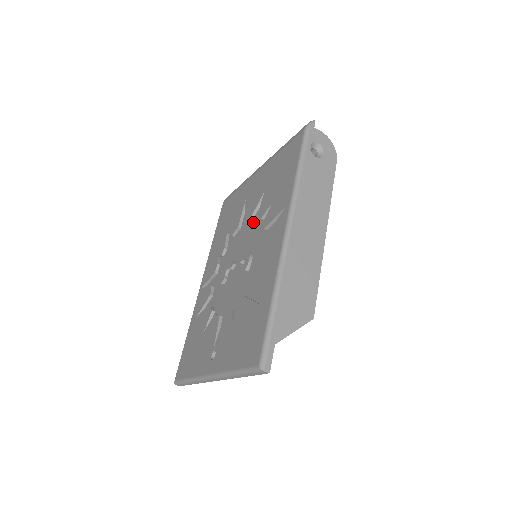
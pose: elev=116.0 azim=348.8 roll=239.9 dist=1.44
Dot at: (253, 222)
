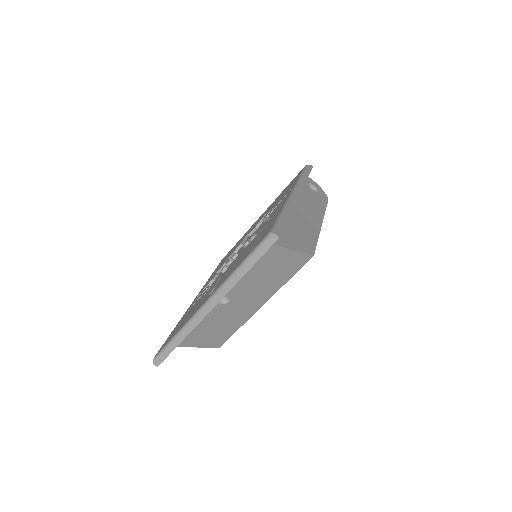
Dot at: occluded
